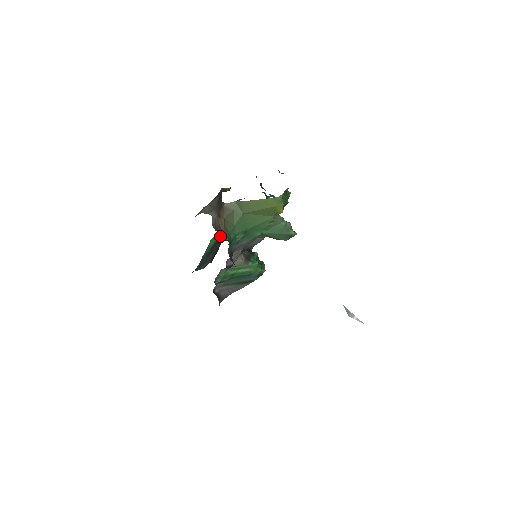
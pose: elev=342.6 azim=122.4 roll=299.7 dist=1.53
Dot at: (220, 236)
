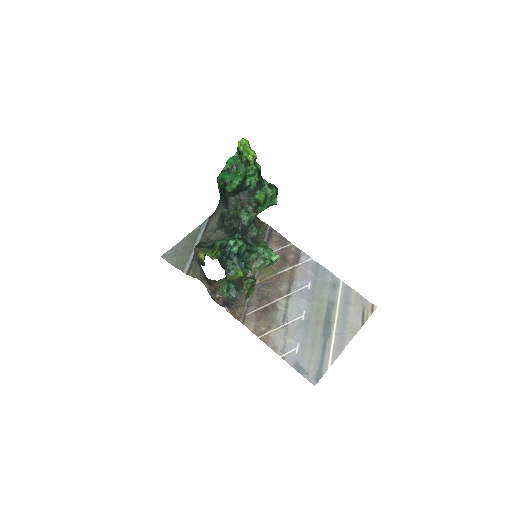
Dot at: (222, 184)
